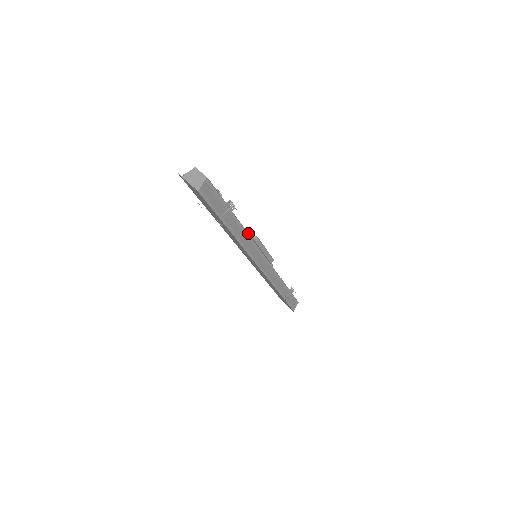
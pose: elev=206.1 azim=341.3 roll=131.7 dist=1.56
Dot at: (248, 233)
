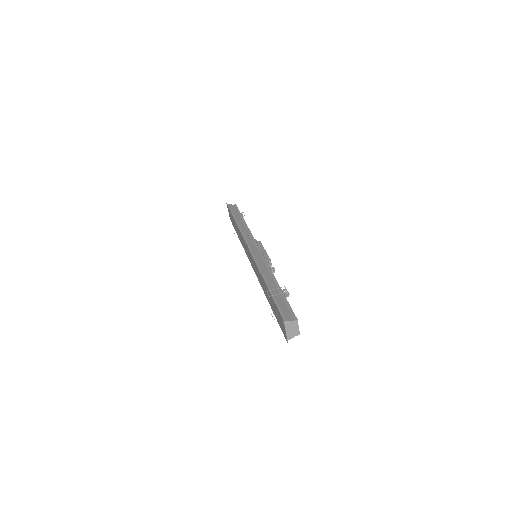
Dot at: occluded
